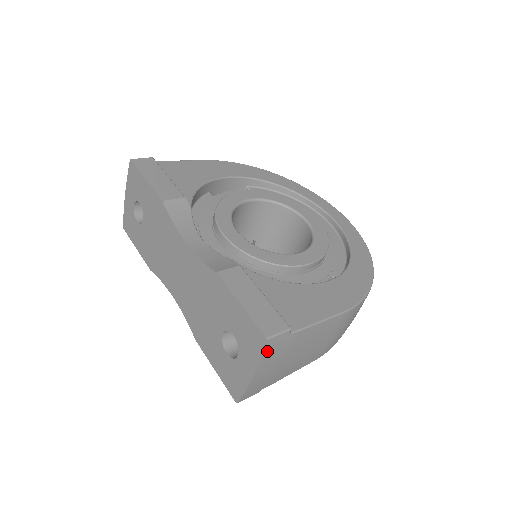
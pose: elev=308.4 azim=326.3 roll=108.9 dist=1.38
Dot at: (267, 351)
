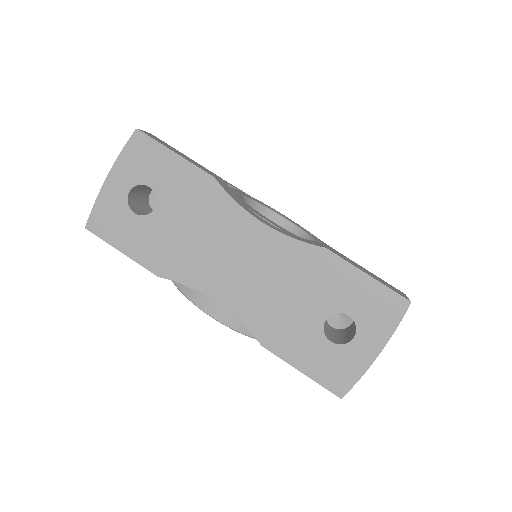
Dot at: (400, 319)
